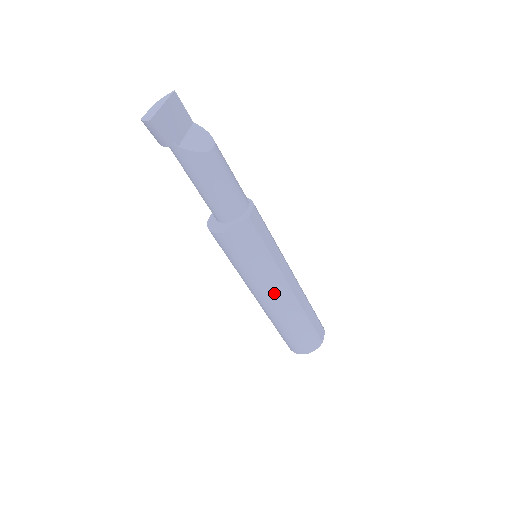
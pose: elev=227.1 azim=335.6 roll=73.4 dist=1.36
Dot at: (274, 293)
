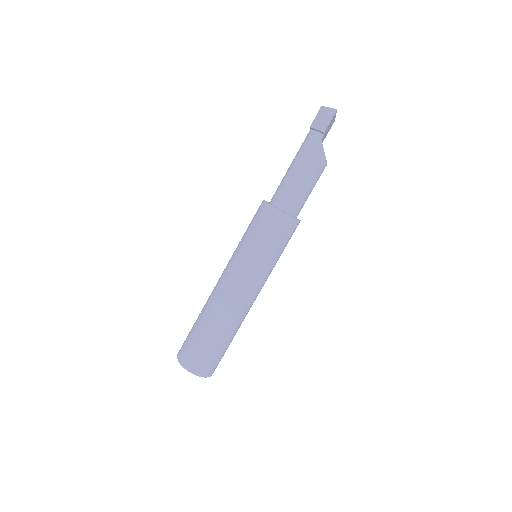
Dot at: (248, 290)
